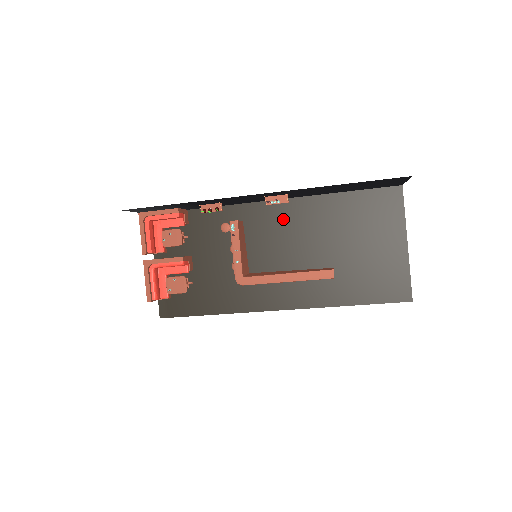
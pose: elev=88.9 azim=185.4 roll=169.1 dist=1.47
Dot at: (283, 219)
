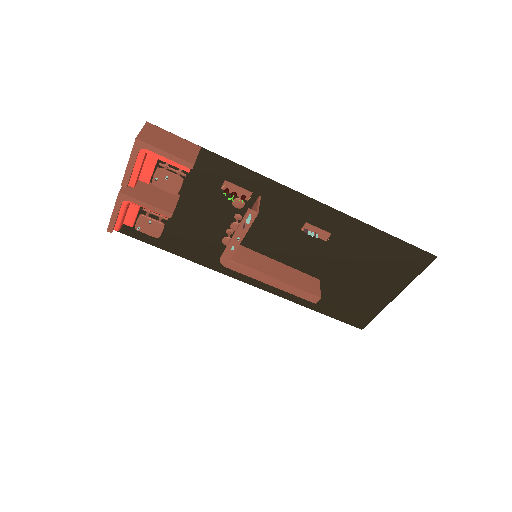
Dot at: (305, 219)
